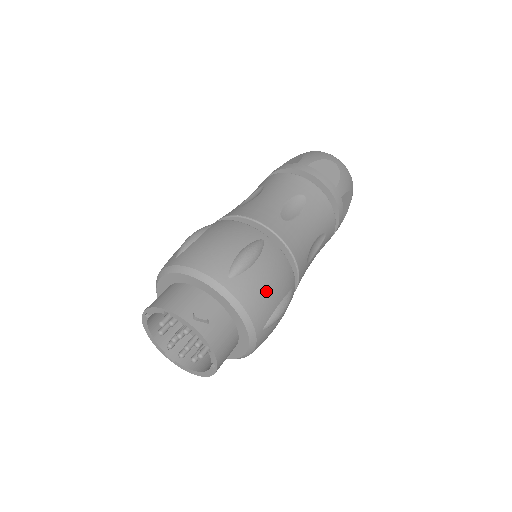
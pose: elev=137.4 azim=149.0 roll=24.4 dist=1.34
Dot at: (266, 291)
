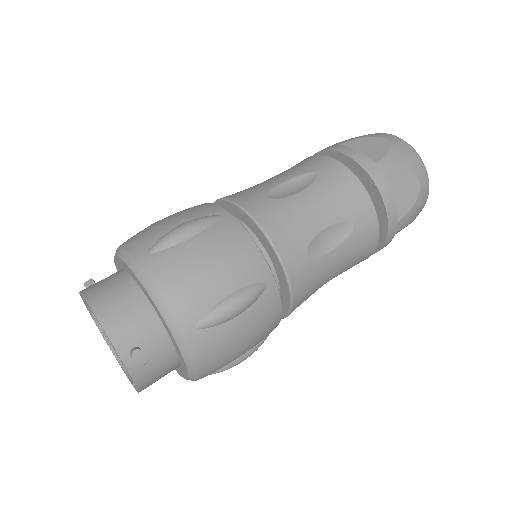
Dot at: (233, 348)
